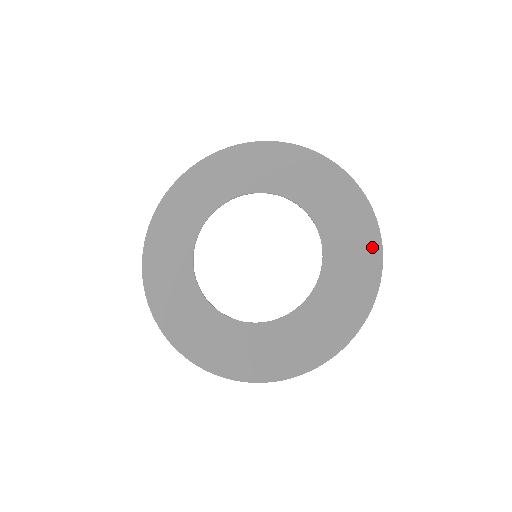
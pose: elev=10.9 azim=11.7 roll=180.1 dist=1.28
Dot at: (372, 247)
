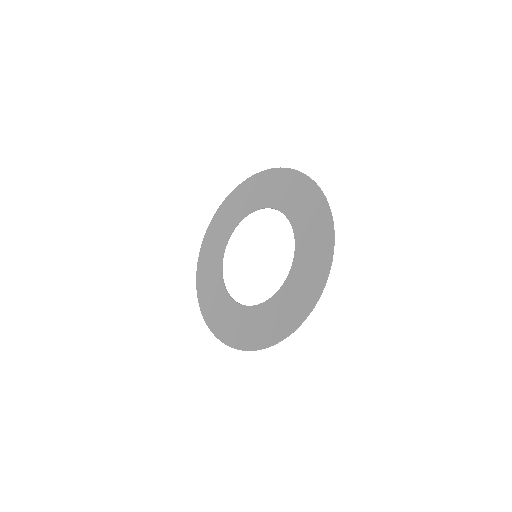
Dot at: (326, 253)
